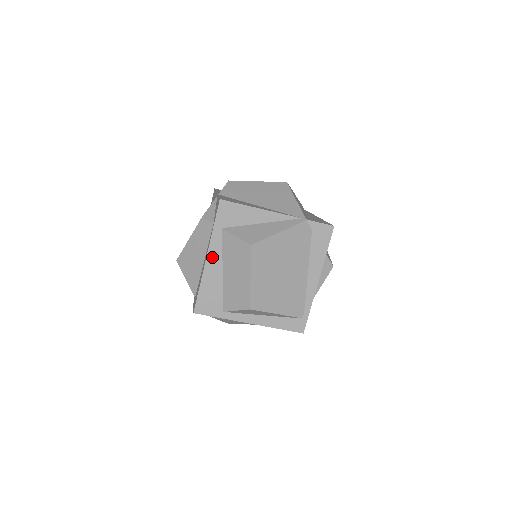
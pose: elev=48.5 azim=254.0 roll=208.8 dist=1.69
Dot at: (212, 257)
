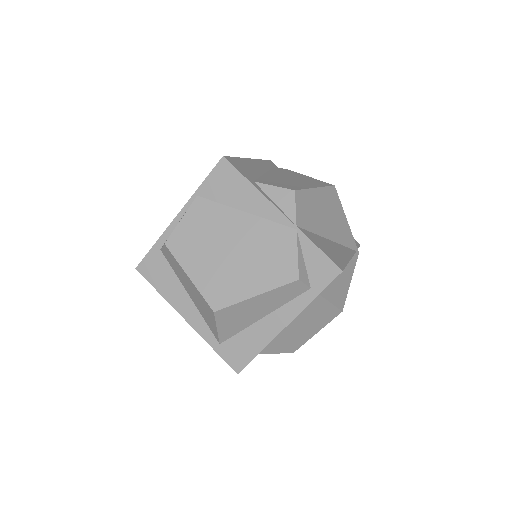
Dot at: (290, 322)
